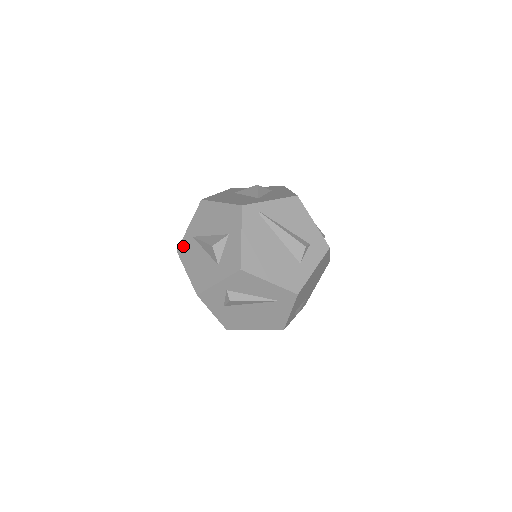
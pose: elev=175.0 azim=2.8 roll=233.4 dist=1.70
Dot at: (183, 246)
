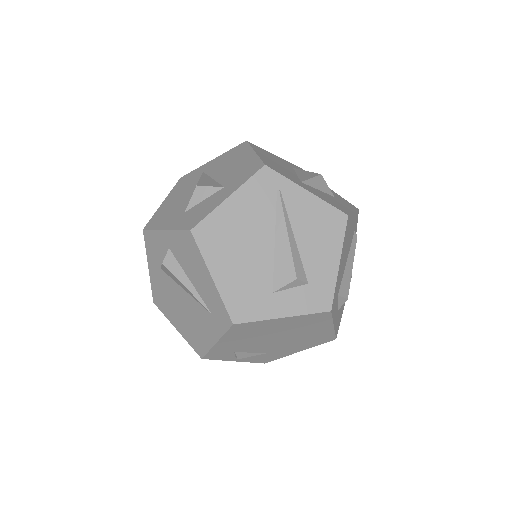
Dot at: (188, 176)
